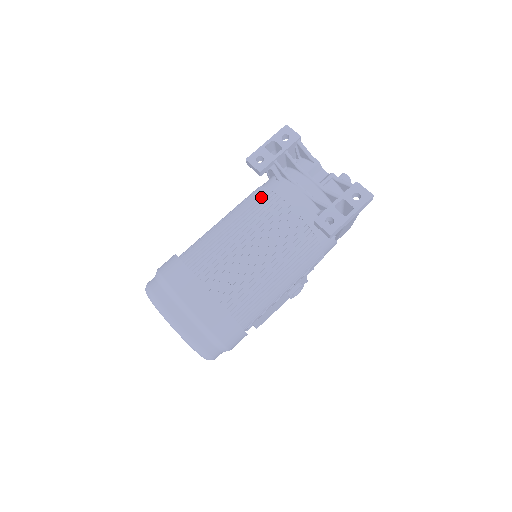
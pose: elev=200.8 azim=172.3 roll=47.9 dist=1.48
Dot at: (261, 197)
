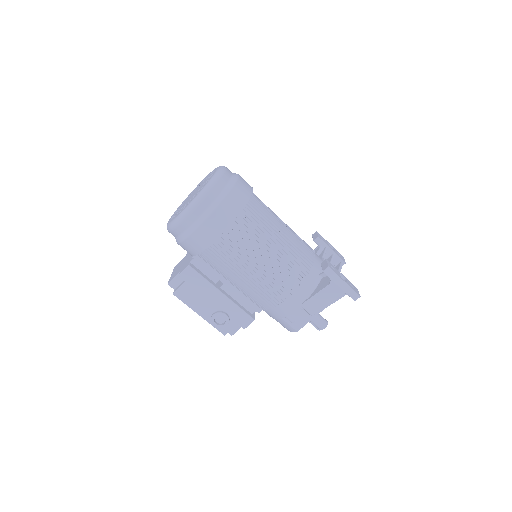
Dot at: occluded
